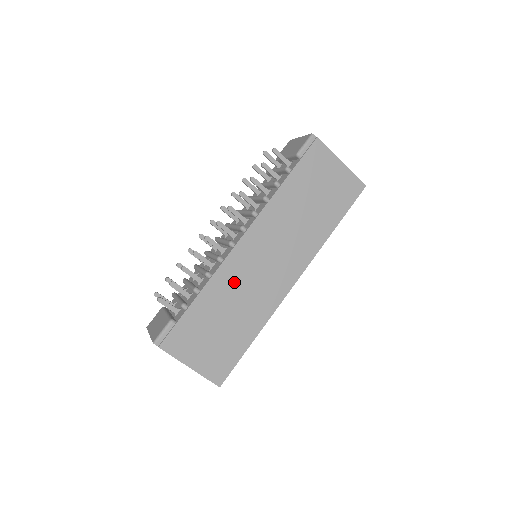
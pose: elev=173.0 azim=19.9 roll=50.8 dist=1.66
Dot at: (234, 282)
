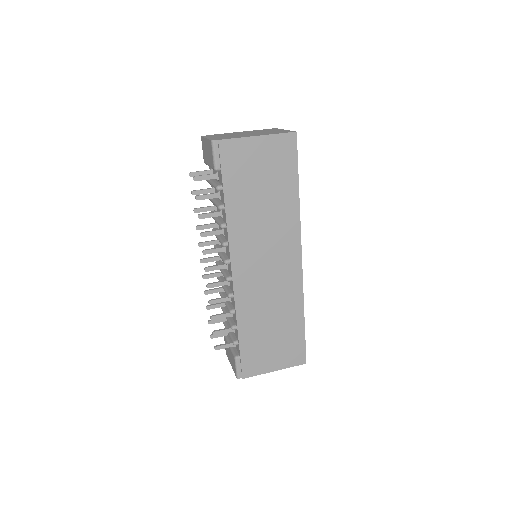
Dot at: (255, 301)
